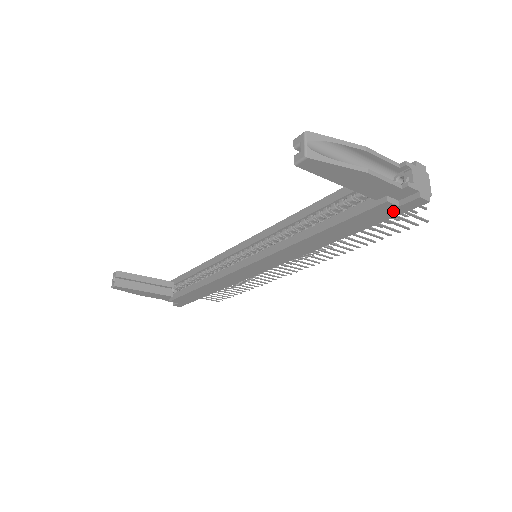
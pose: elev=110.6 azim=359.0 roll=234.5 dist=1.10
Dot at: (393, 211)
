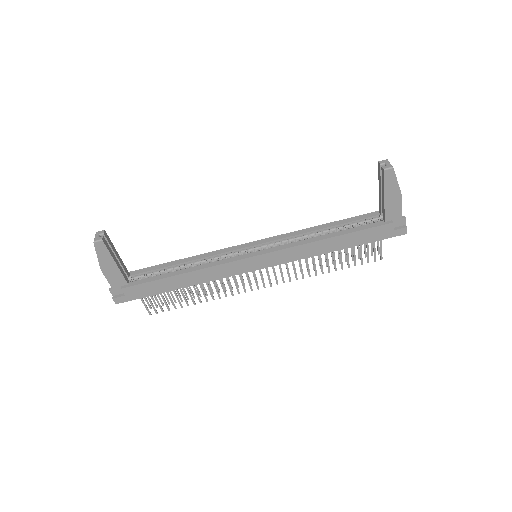
Dot at: (387, 233)
